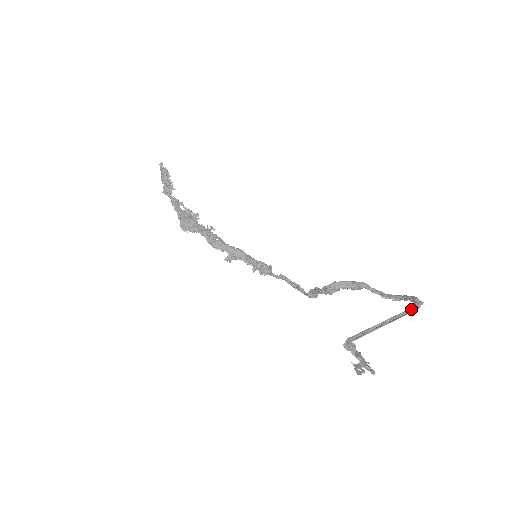
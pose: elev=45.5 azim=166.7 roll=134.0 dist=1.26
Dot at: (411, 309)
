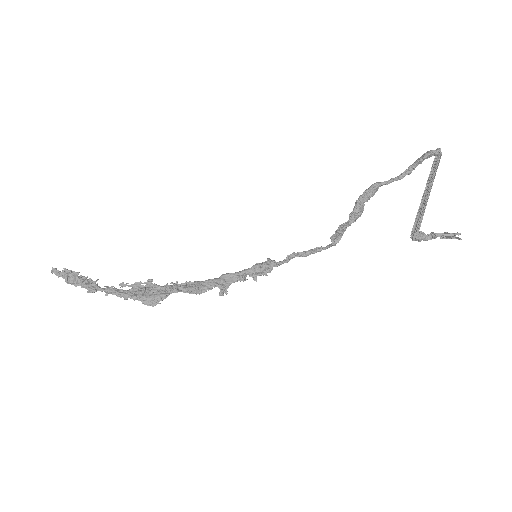
Dot at: (438, 159)
